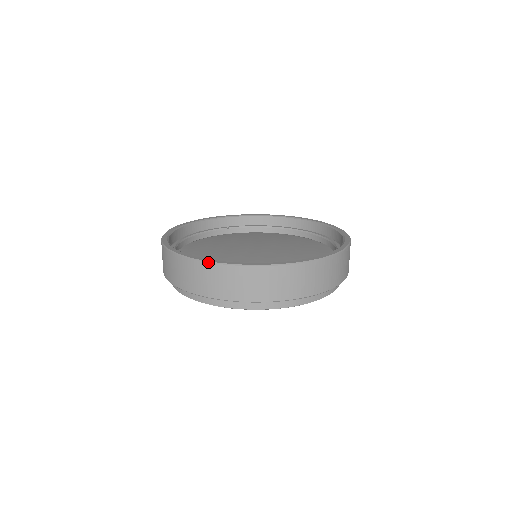
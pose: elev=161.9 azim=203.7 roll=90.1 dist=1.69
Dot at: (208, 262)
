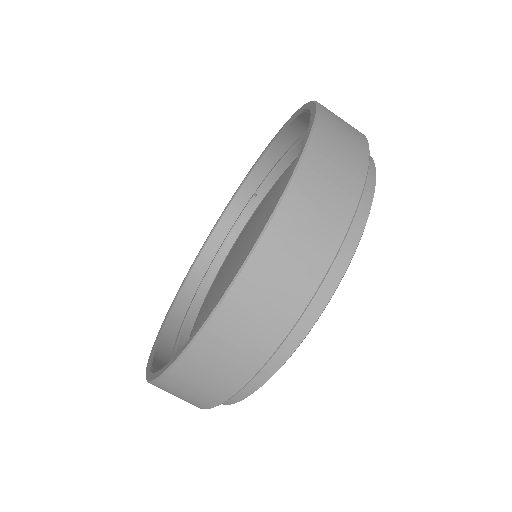
Dot at: (146, 379)
